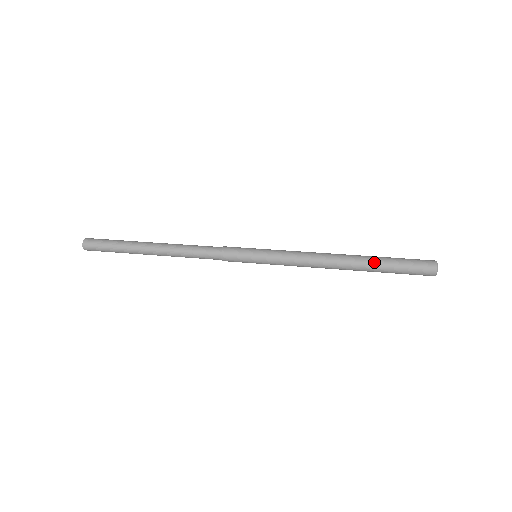
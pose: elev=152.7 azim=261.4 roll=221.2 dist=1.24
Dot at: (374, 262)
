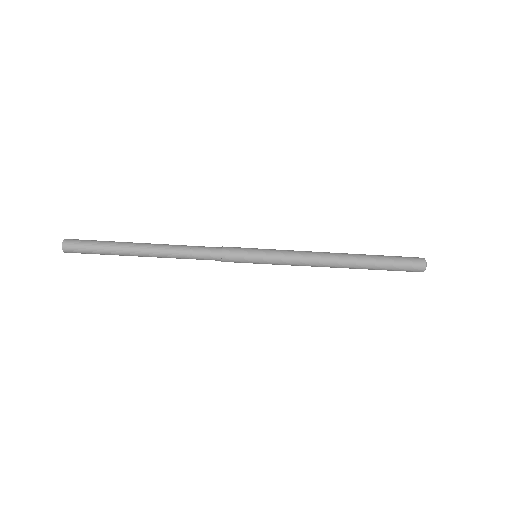
Dot at: (369, 255)
